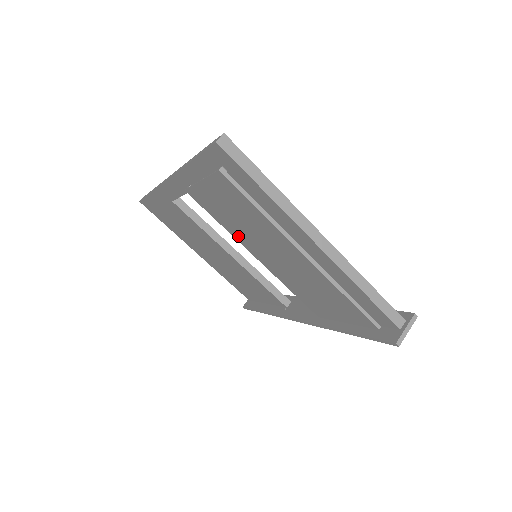
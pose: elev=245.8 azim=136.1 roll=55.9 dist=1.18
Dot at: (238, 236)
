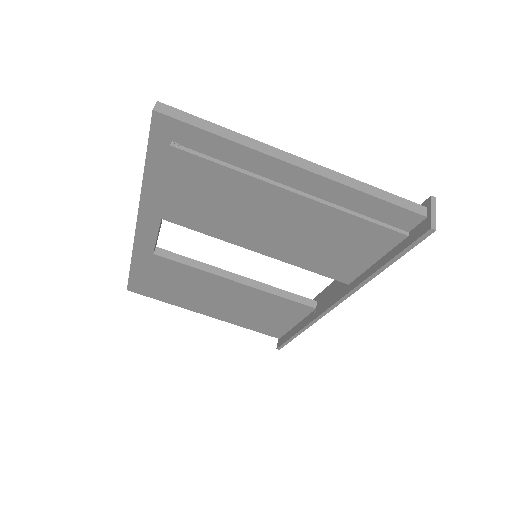
Dot at: (227, 234)
